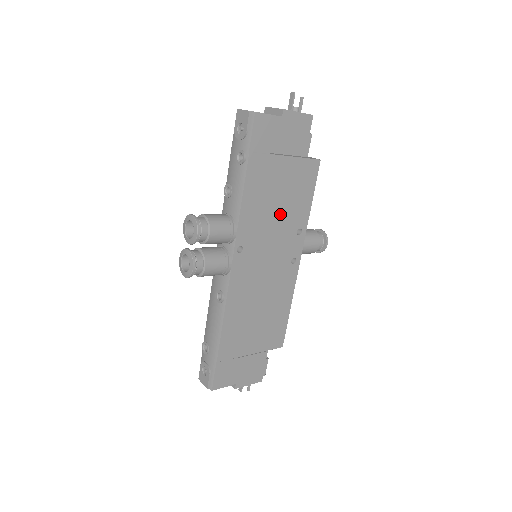
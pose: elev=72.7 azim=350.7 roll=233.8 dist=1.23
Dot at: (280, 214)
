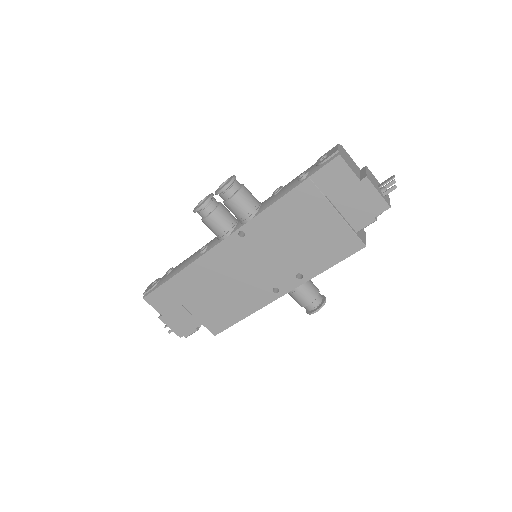
Dot at: (295, 246)
